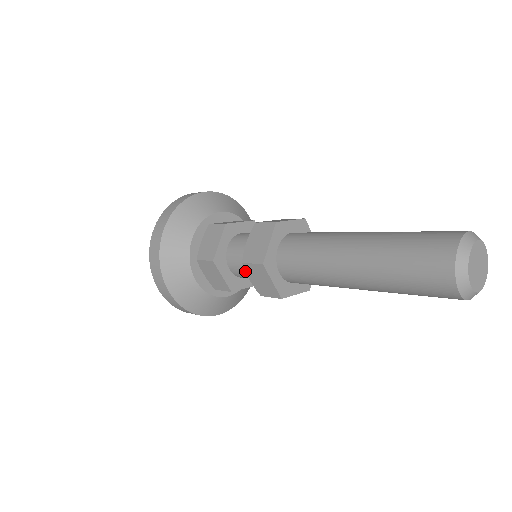
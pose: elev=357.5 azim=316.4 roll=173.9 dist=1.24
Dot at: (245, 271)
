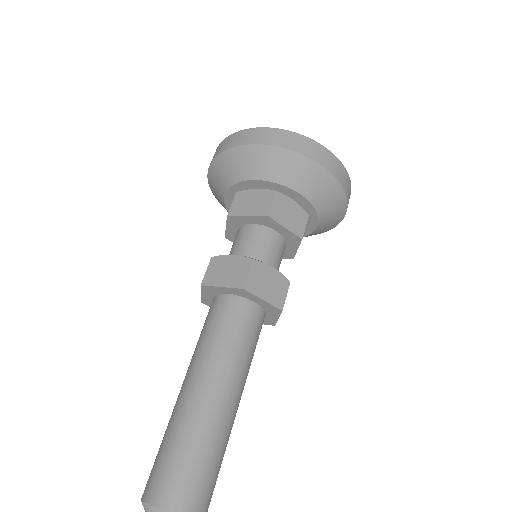
Dot at: occluded
